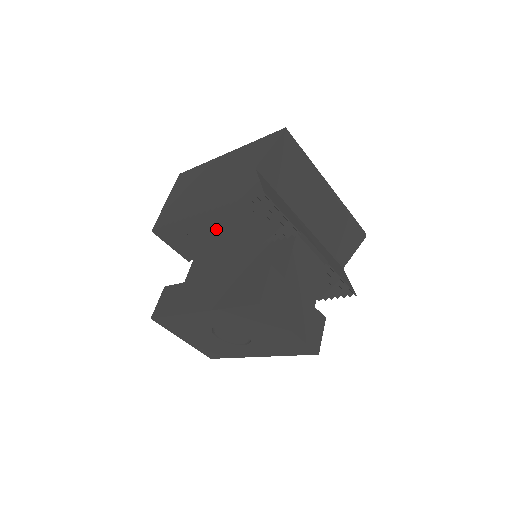
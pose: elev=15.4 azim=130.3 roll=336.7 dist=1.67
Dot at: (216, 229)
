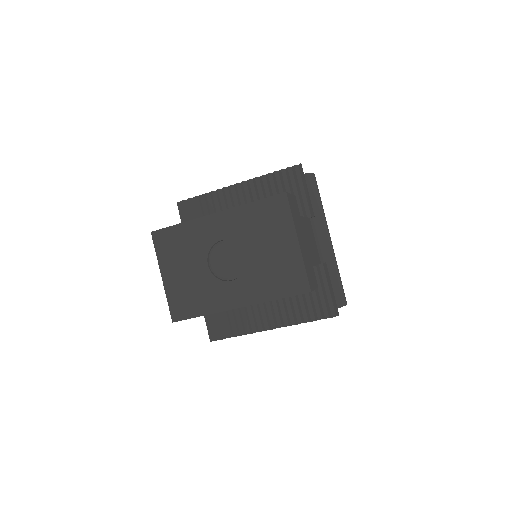
Dot at: occluded
